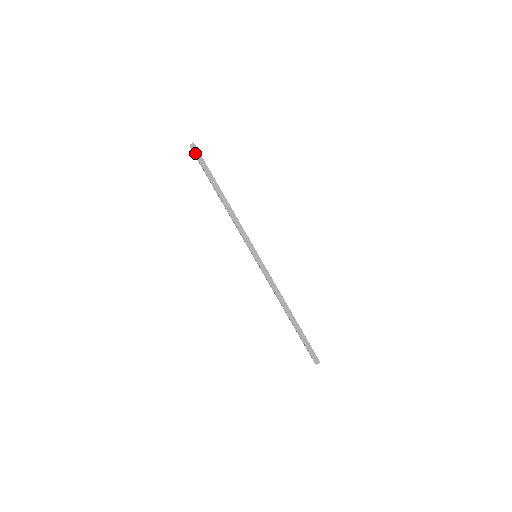
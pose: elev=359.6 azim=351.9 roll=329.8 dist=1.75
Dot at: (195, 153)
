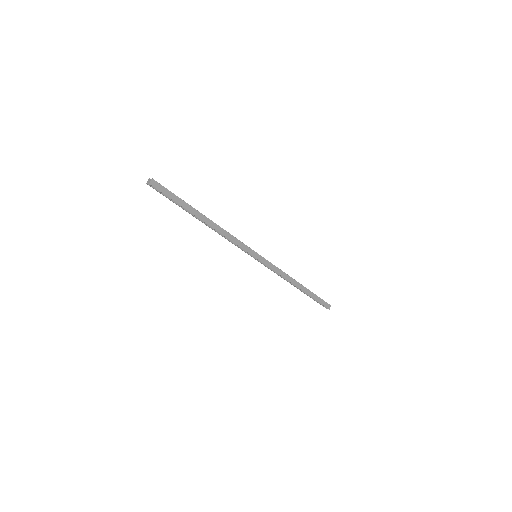
Dot at: (159, 190)
